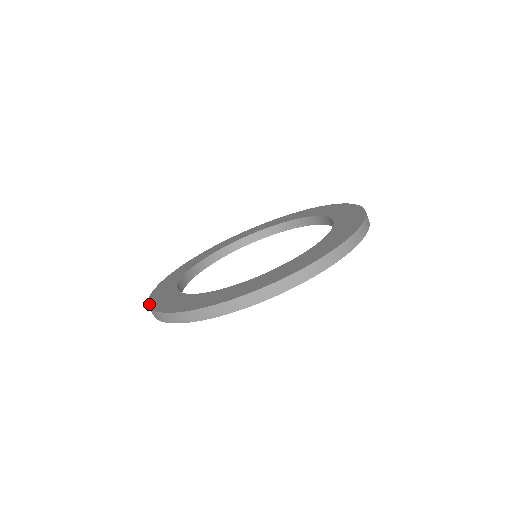
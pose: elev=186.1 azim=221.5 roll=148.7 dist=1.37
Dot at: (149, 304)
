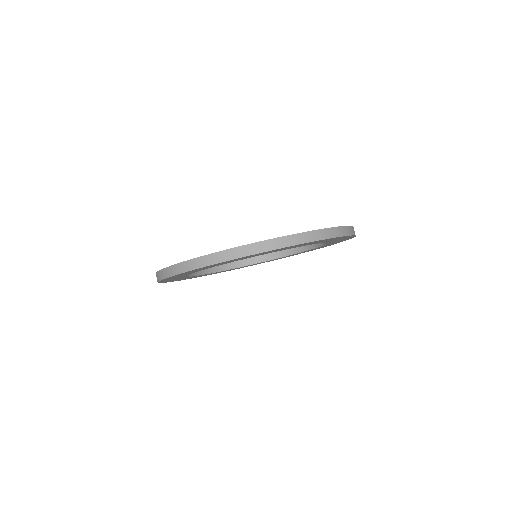
Dot at: (178, 263)
